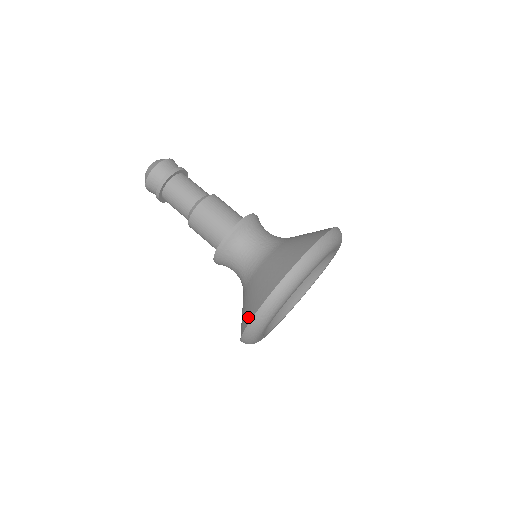
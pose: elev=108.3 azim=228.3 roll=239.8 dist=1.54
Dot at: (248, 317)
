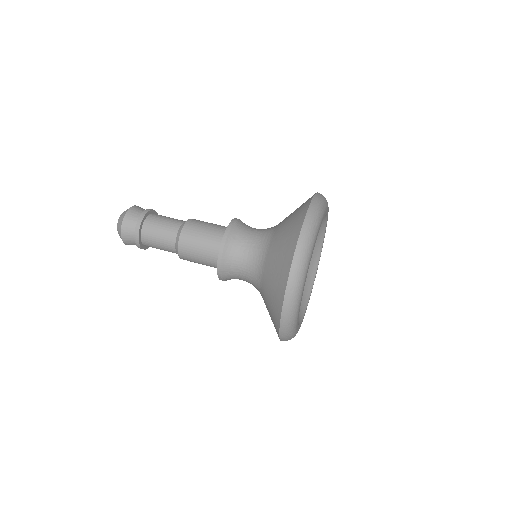
Dot at: (293, 241)
